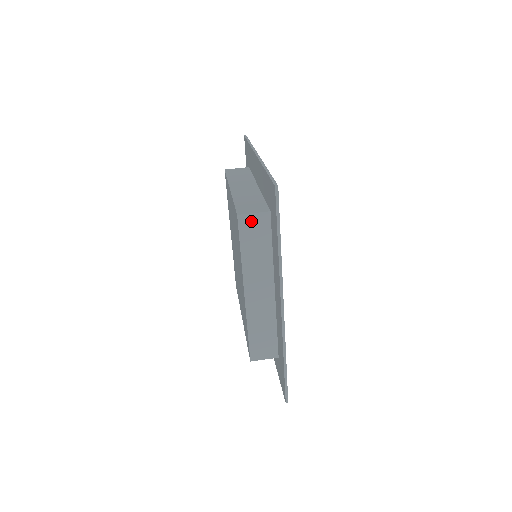
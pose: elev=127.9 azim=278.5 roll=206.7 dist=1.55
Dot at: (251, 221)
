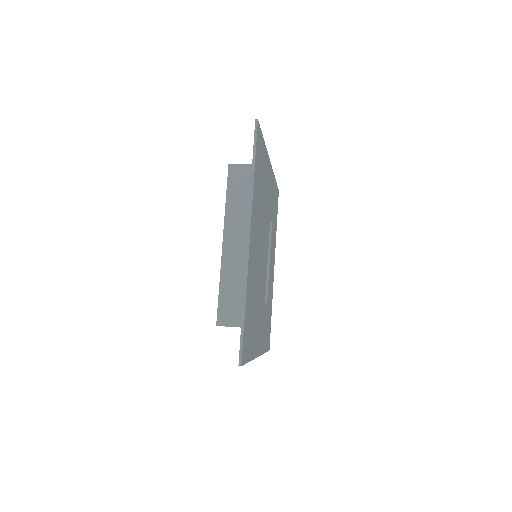
Dot at: (240, 171)
